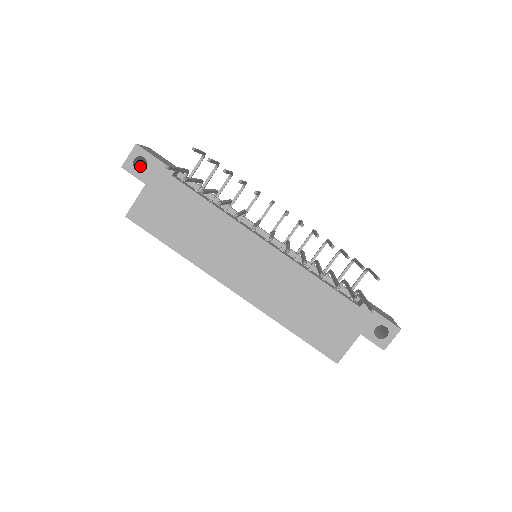
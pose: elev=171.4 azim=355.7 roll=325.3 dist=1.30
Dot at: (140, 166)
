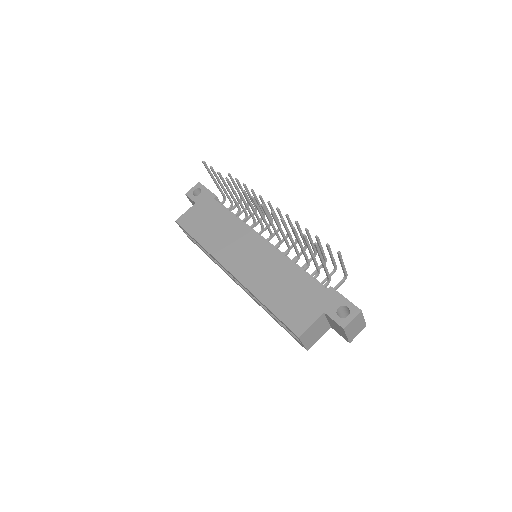
Dot at: occluded
